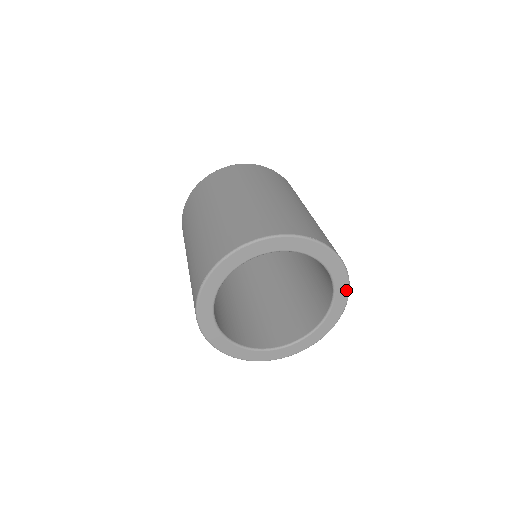
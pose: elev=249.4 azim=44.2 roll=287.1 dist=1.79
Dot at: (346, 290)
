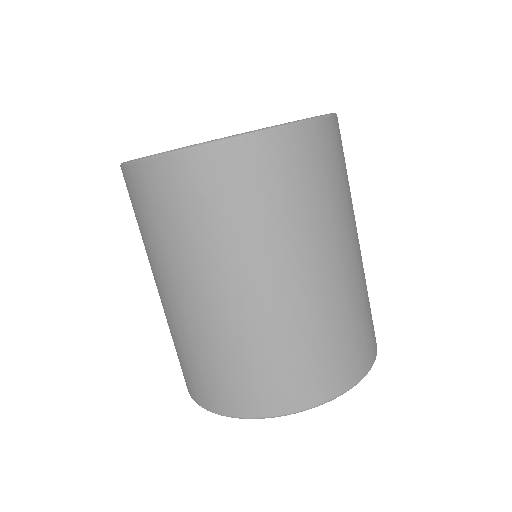
Dot at: occluded
